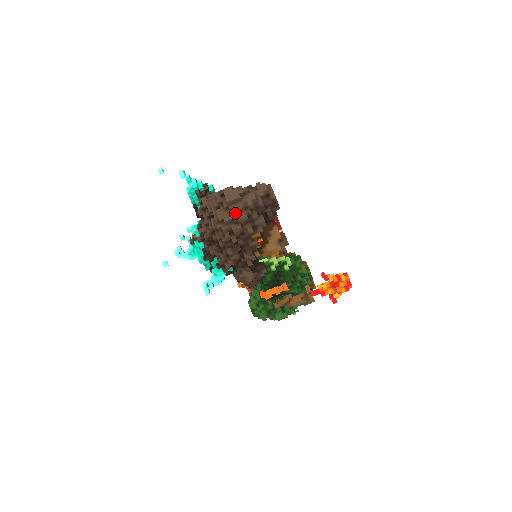
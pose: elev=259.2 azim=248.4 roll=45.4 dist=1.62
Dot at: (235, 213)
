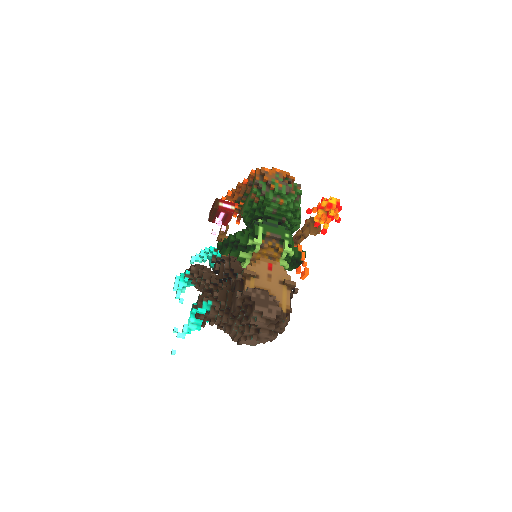
Dot at: occluded
